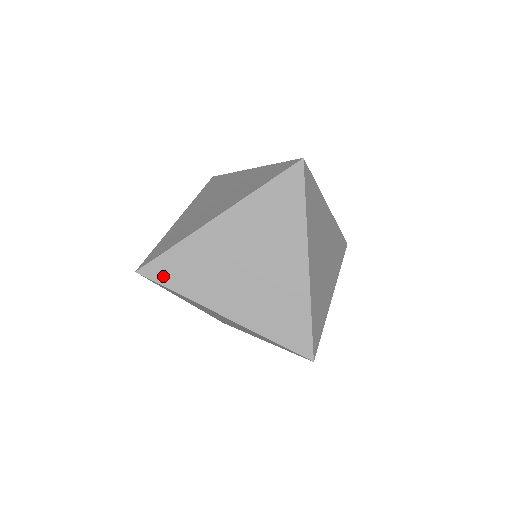
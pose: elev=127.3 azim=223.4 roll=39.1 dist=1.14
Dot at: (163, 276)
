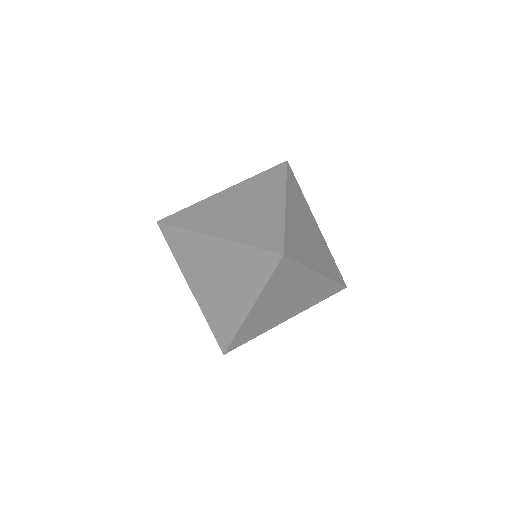
Dot at: (169, 238)
